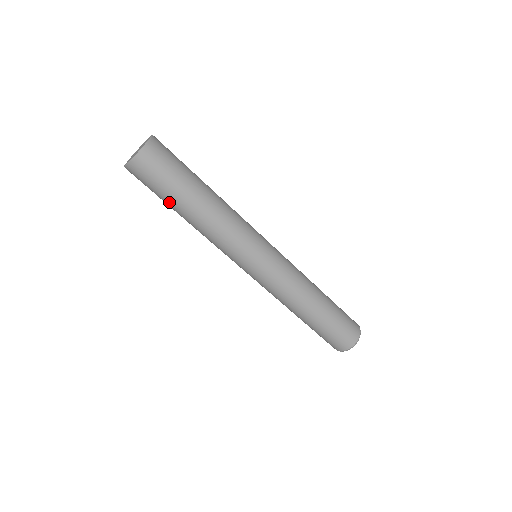
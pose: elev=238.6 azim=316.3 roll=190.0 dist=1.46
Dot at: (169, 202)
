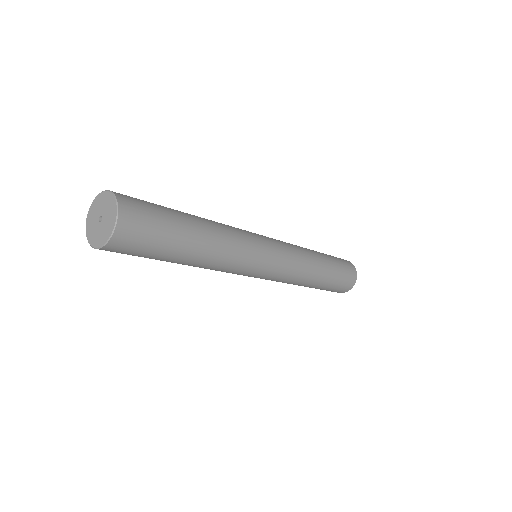
Dot at: occluded
